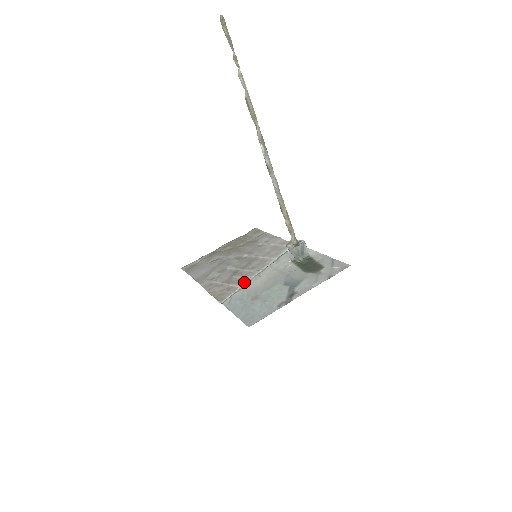
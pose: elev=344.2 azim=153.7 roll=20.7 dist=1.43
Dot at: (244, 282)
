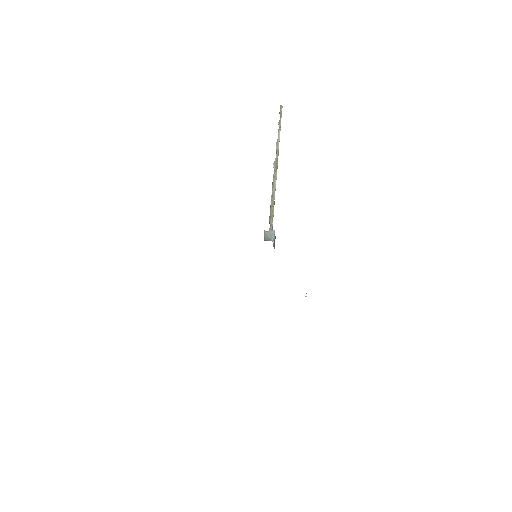
Dot at: occluded
